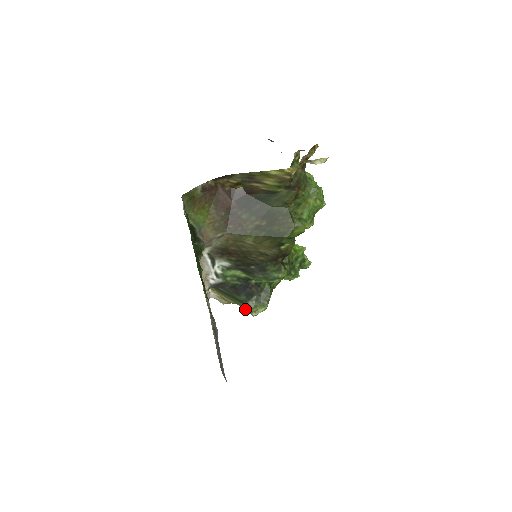
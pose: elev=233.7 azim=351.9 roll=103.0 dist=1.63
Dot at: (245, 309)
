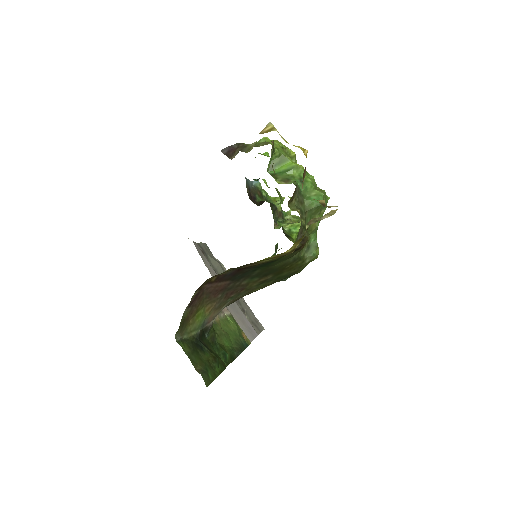
Dot at: occluded
